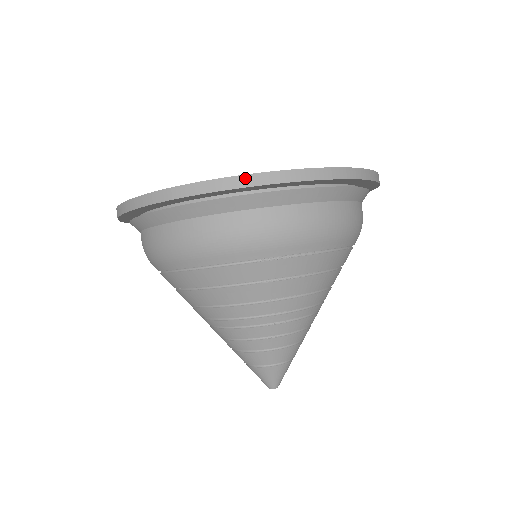
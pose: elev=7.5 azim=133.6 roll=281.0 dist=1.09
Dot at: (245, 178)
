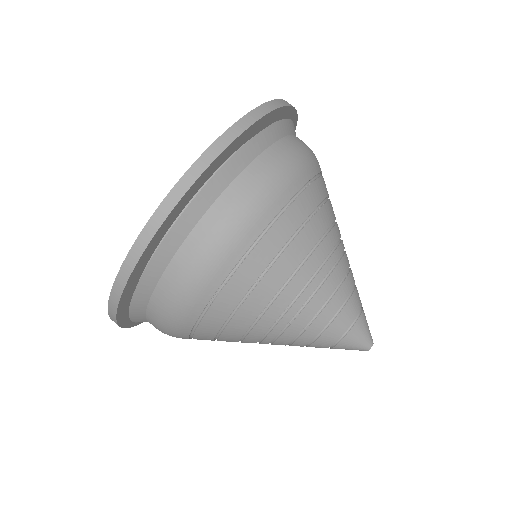
Dot at: (120, 276)
